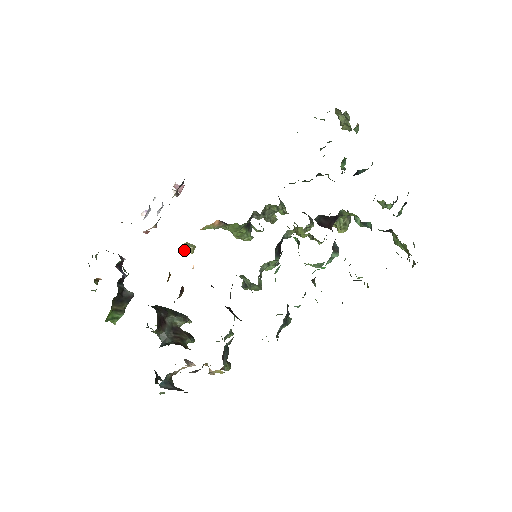
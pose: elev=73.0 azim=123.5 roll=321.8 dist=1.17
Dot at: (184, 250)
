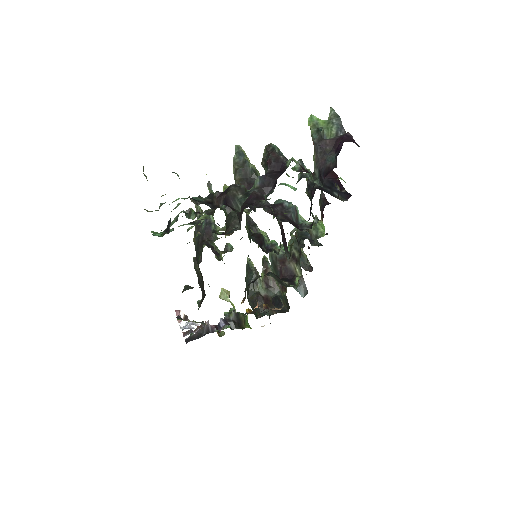
Dot at: (227, 300)
